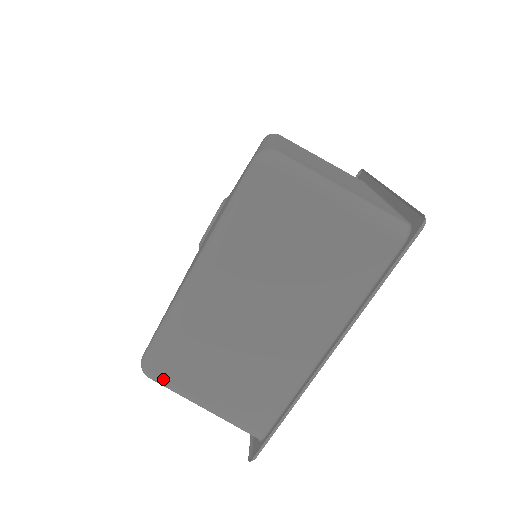
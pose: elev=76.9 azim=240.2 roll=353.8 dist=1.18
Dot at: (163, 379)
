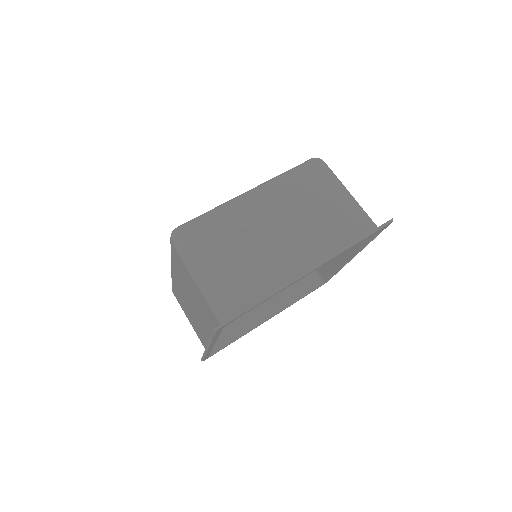
Dot at: (187, 241)
